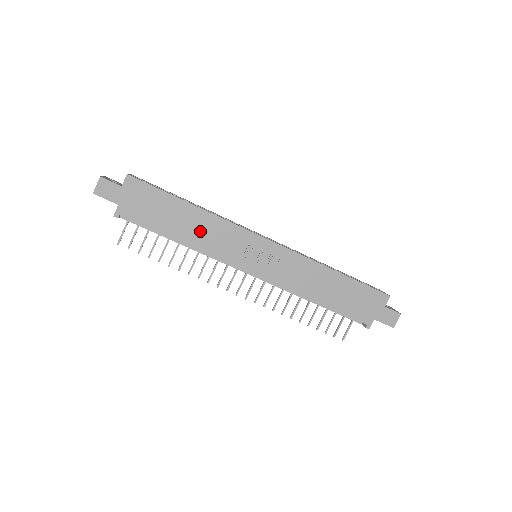
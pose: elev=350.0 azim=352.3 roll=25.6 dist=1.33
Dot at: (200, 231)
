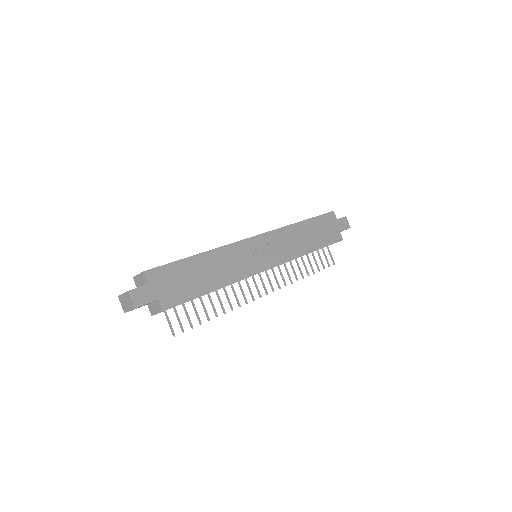
Dot at: (220, 267)
